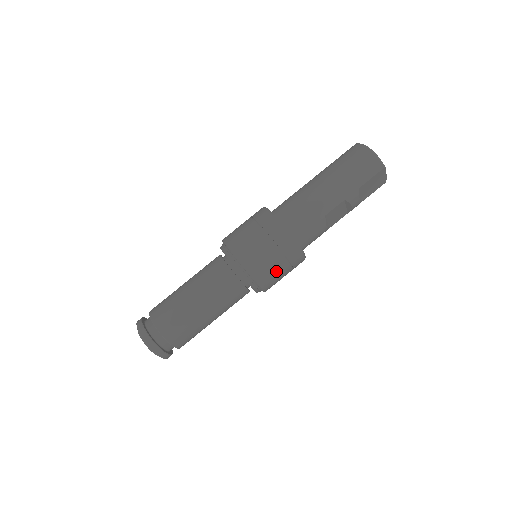
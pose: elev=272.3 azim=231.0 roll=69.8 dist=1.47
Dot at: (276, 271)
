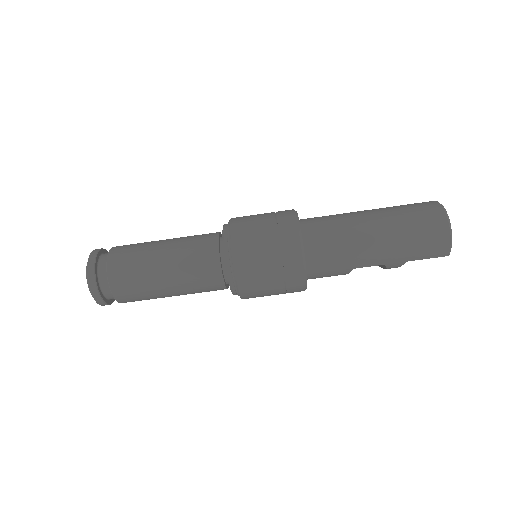
Dot at: (267, 294)
